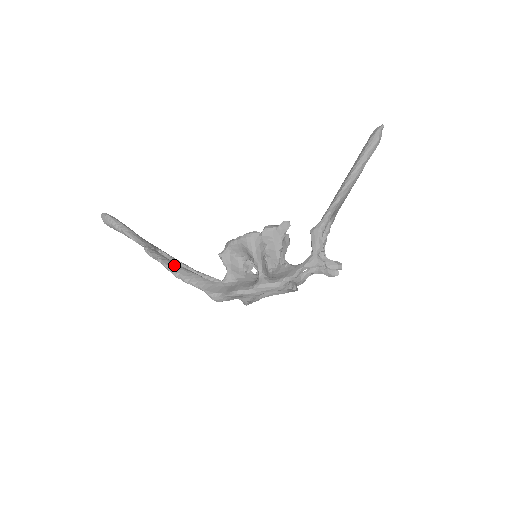
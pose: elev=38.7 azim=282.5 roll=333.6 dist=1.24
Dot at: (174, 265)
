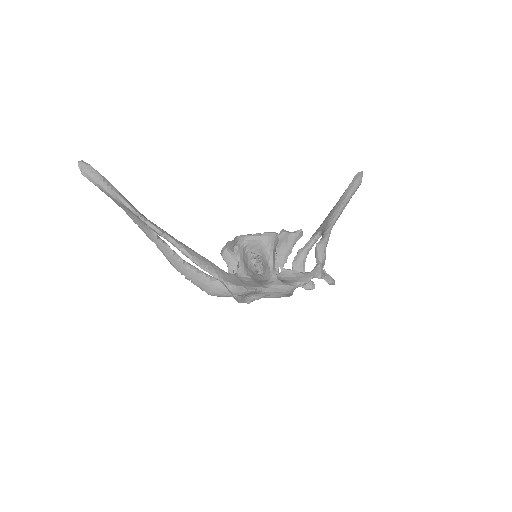
Dot at: (186, 246)
